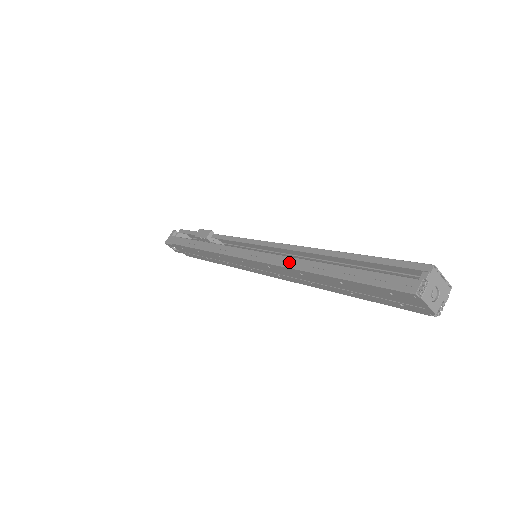
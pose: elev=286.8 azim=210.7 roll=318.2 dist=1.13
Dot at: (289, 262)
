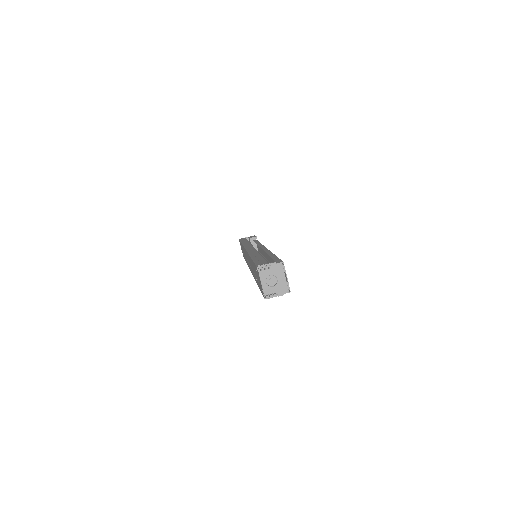
Dot at: (252, 251)
